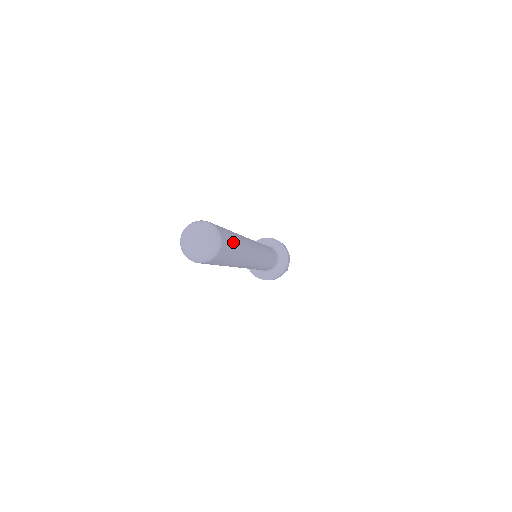
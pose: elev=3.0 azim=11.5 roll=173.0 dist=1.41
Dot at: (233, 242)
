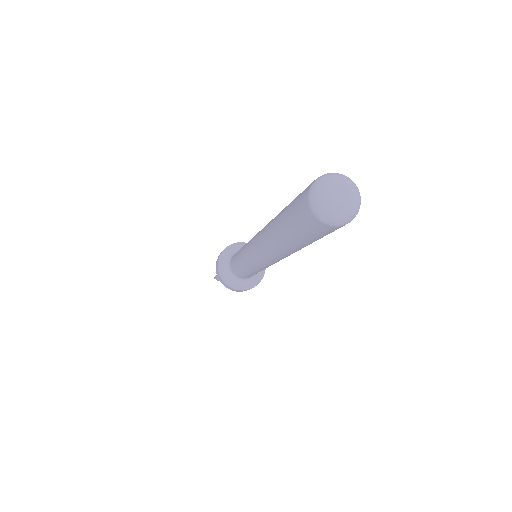
Dot at: occluded
